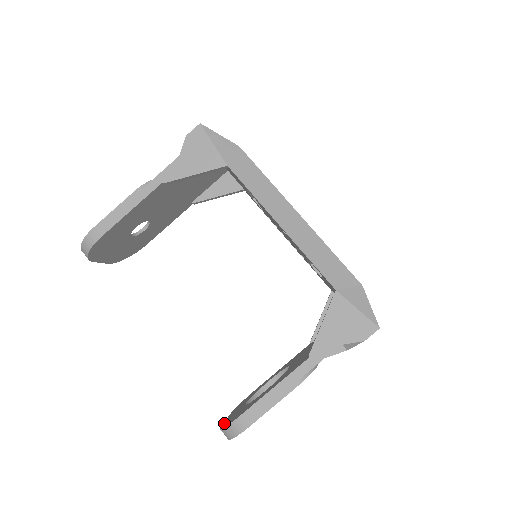
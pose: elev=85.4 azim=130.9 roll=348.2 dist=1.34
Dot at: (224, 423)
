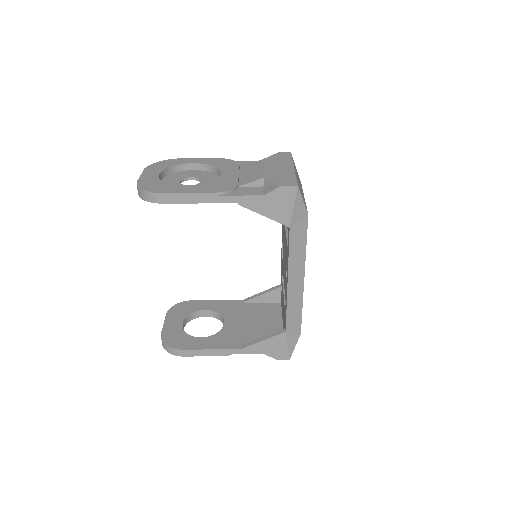
Dot at: (164, 331)
